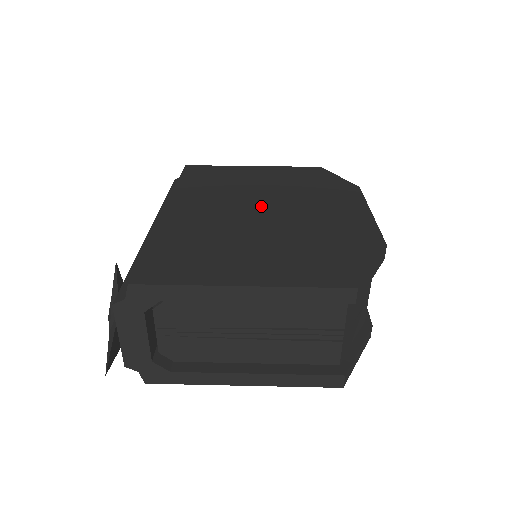
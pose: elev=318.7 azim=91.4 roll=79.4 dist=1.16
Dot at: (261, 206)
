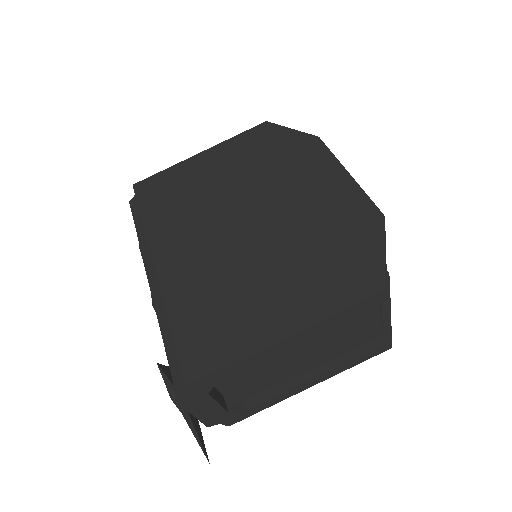
Dot at: (241, 214)
